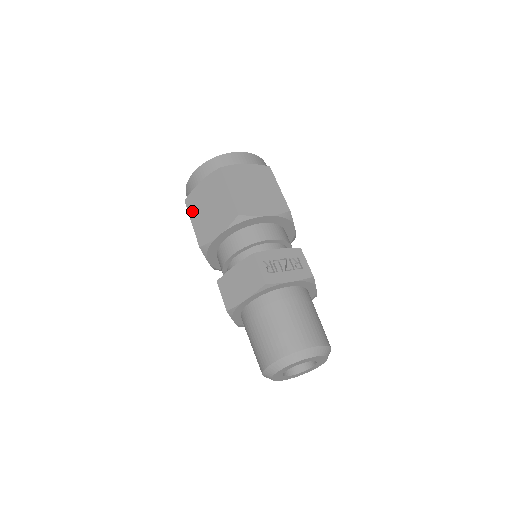
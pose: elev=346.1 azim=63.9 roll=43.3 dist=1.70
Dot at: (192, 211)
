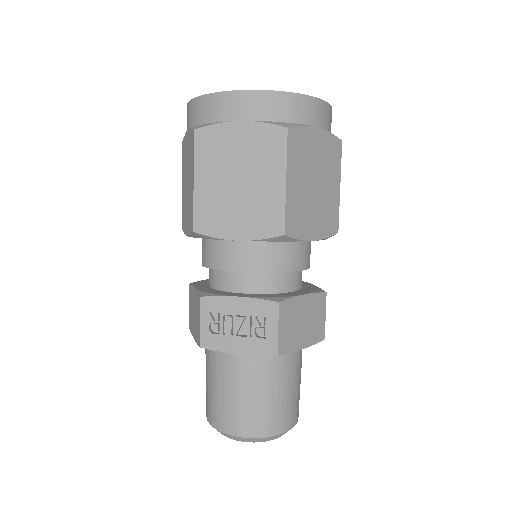
Dot at: (182, 168)
